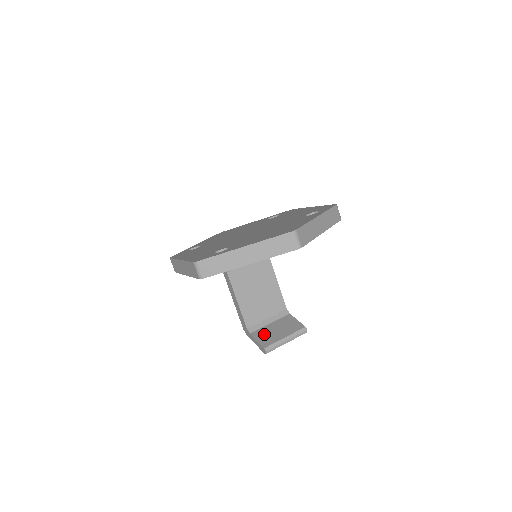
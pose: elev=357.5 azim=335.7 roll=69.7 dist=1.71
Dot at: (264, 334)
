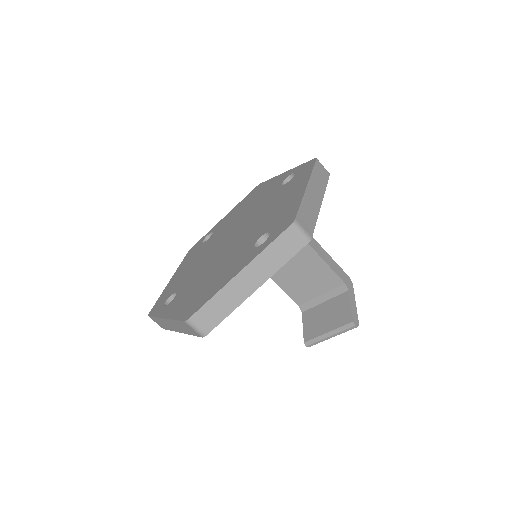
Dot at: (312, 319)
